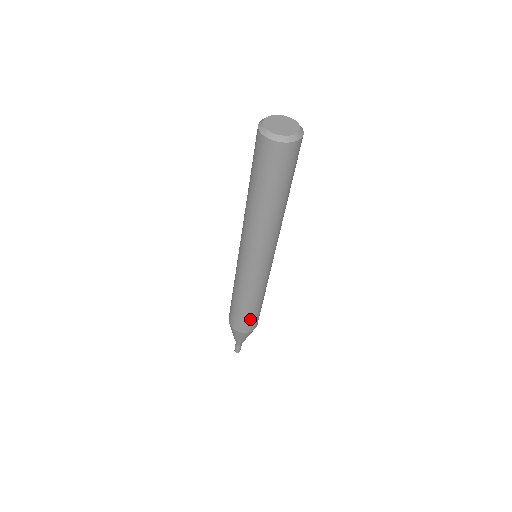
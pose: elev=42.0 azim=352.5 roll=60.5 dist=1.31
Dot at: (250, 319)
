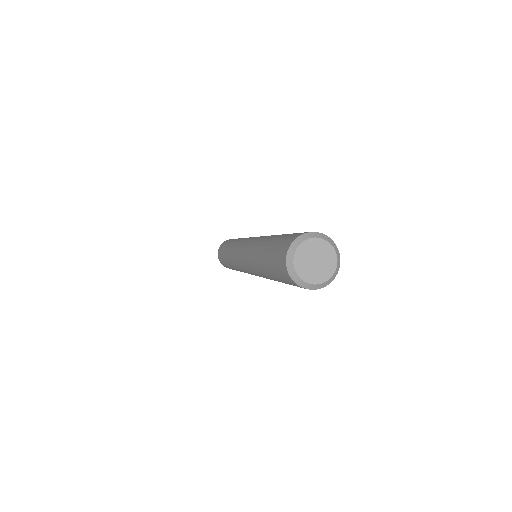
Dot at: occluded
